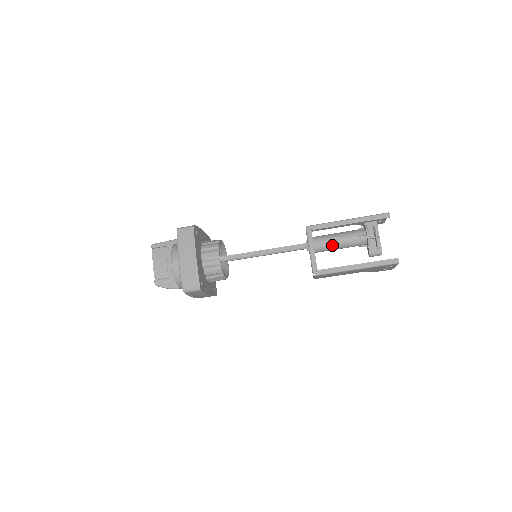
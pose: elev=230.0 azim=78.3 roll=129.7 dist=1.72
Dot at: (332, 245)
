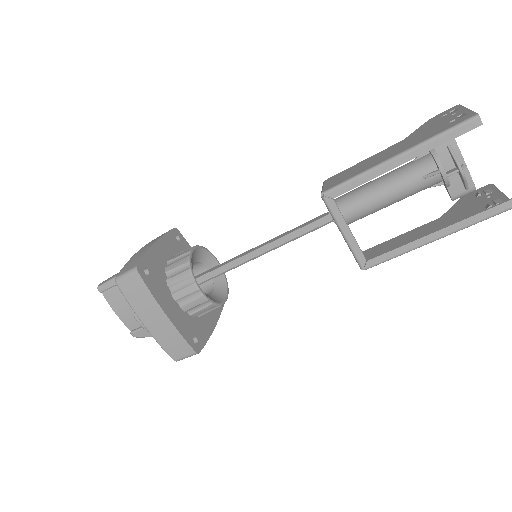
Dot at: (378, 207)
